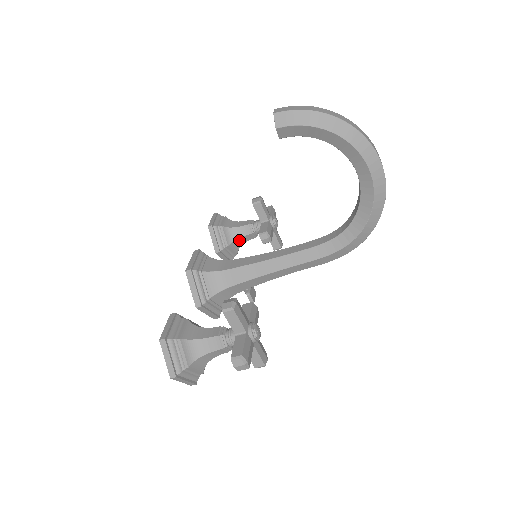
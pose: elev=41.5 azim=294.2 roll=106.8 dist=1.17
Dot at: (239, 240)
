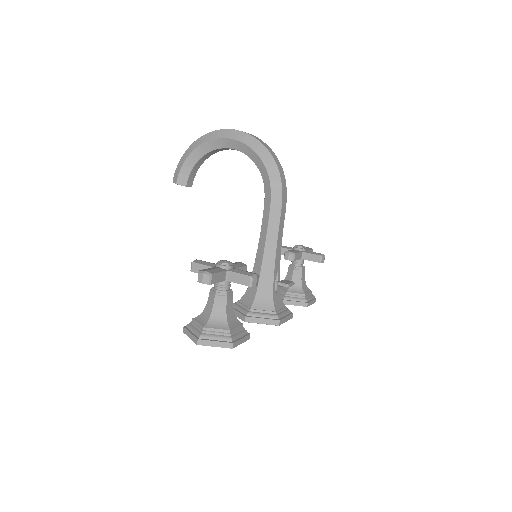
Dot at: occluded
